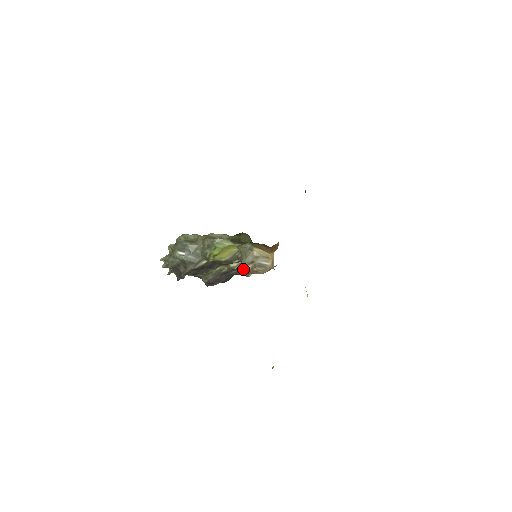
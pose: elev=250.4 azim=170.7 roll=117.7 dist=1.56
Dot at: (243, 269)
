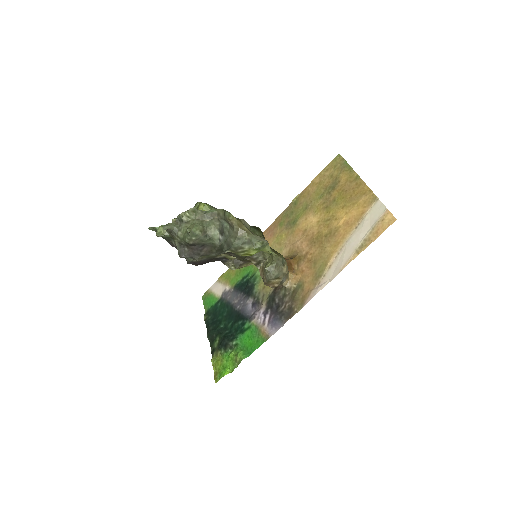
Dot at: (232, 260)
